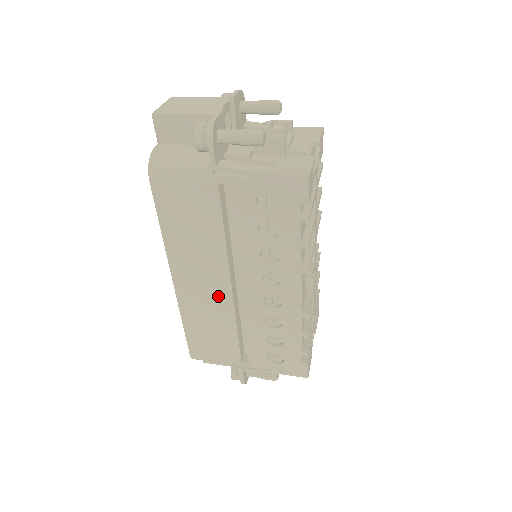
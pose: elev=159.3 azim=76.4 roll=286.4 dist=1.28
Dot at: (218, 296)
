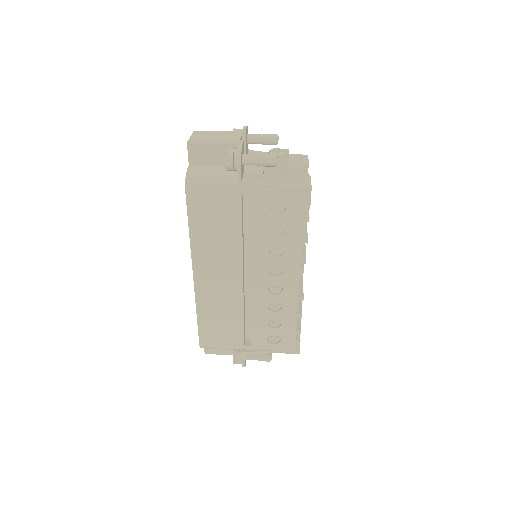
Dot at: (231, 287)
